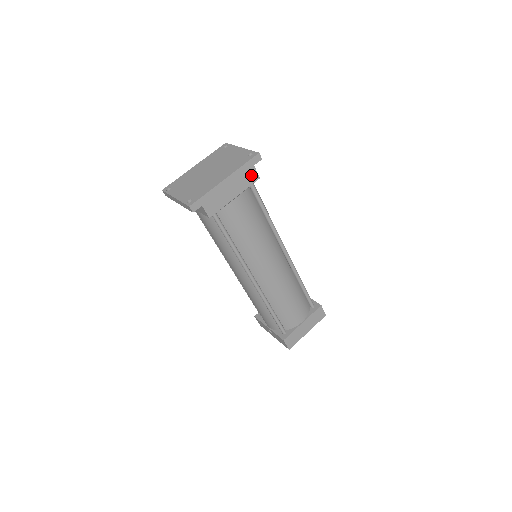
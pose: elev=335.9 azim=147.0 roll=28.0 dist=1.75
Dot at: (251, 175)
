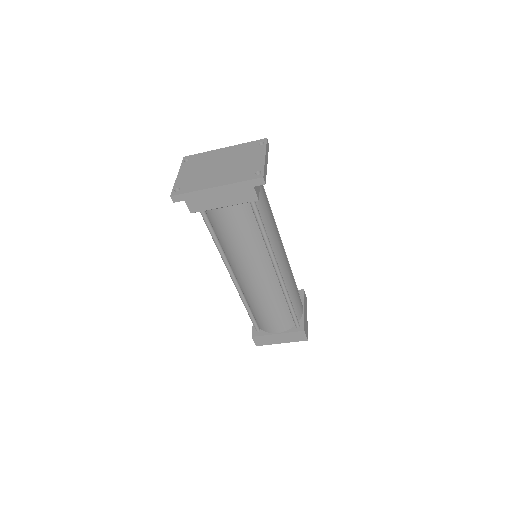
Dot at: (248, 194)
